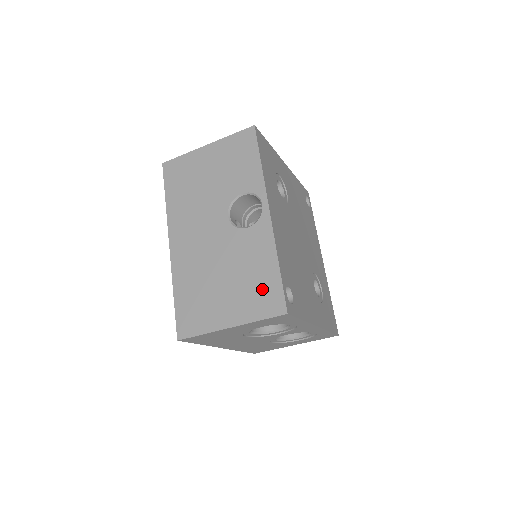
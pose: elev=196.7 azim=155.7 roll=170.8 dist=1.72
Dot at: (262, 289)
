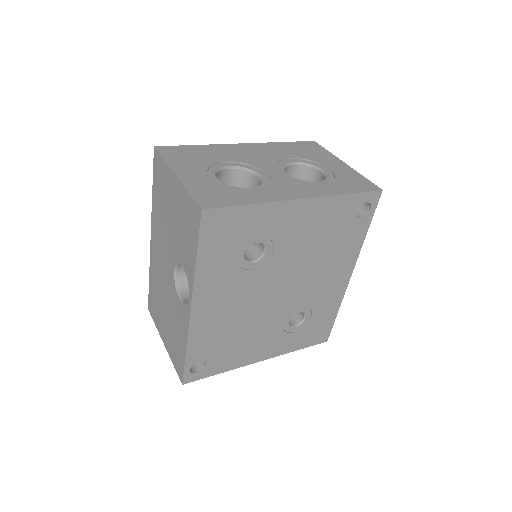
Dot at: (177, 351)
